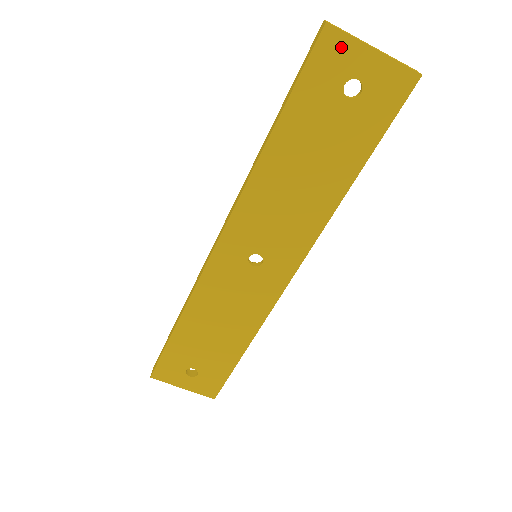
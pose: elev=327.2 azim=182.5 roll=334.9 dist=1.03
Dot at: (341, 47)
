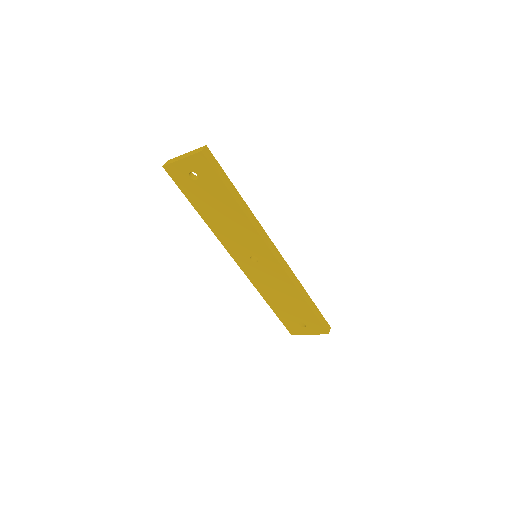
Dot at: (174, 169)
